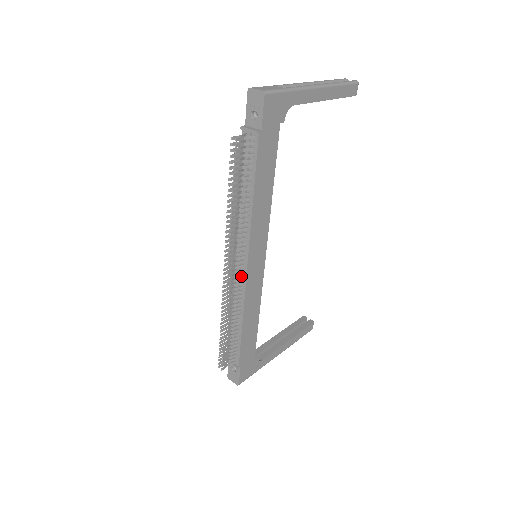
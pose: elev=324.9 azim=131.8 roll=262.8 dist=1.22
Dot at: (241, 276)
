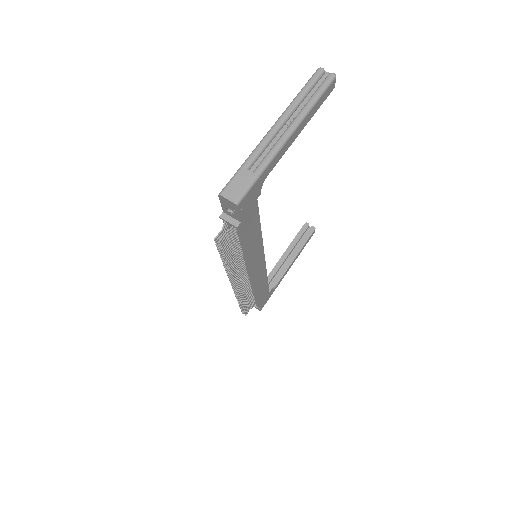
Dot at: occluded
